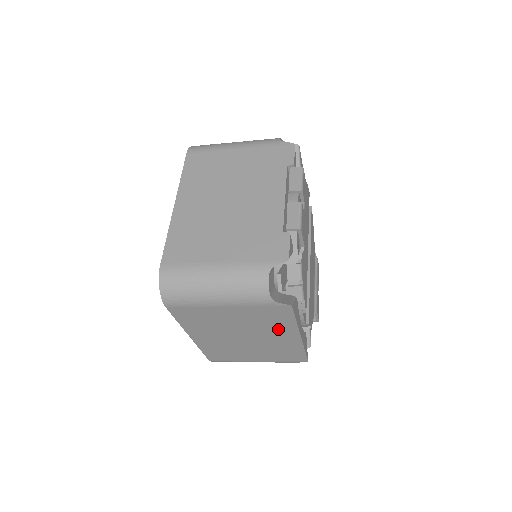
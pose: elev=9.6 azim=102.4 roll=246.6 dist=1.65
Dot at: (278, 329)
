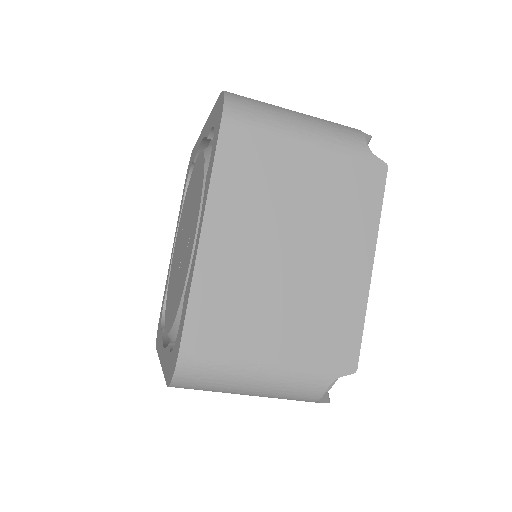
Dot at: (350, 232)
